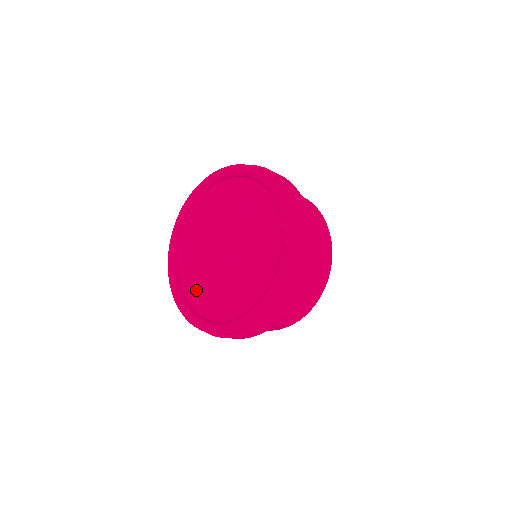
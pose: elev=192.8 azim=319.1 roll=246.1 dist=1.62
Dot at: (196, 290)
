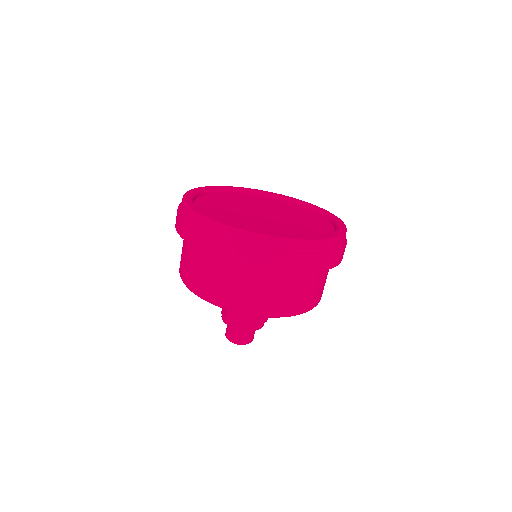
Dot at: (229, 219)
